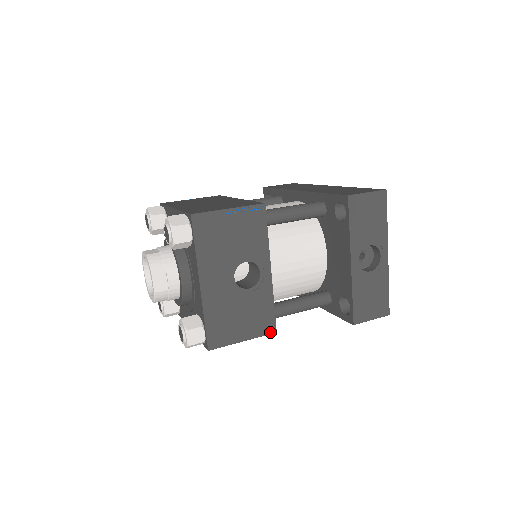
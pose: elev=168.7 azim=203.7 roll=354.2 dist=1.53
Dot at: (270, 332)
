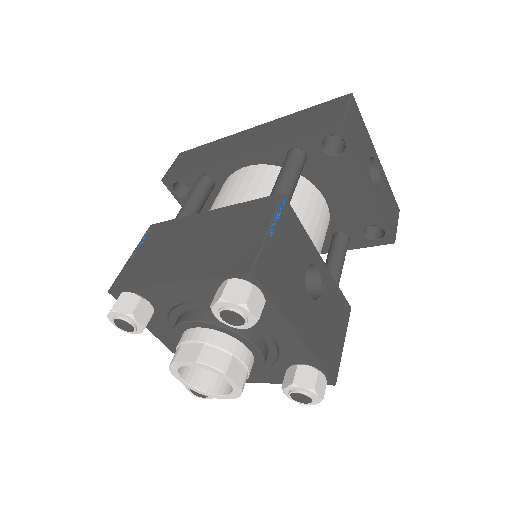
Dot at: (349, 313)
